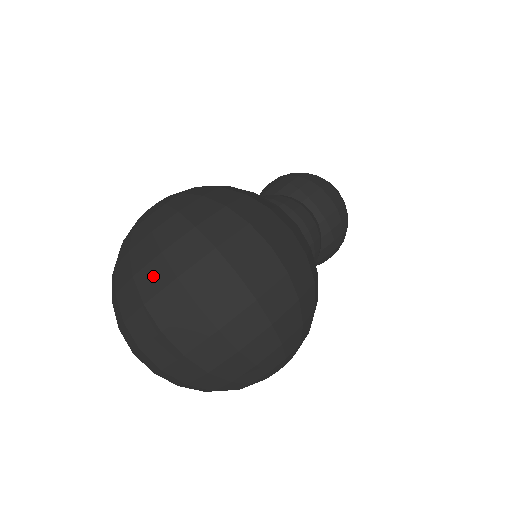
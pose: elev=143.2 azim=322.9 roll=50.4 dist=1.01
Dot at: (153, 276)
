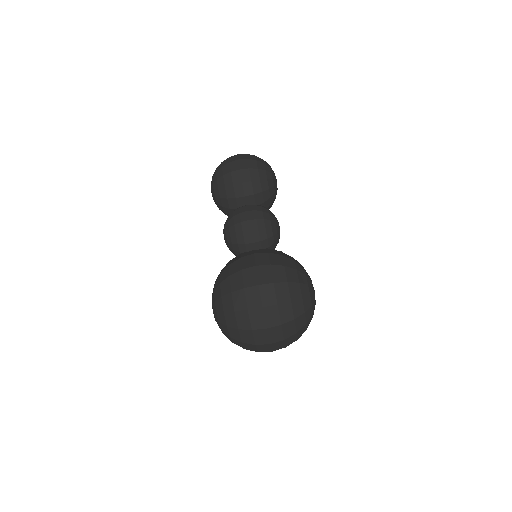
Dot at: (249, 347)
